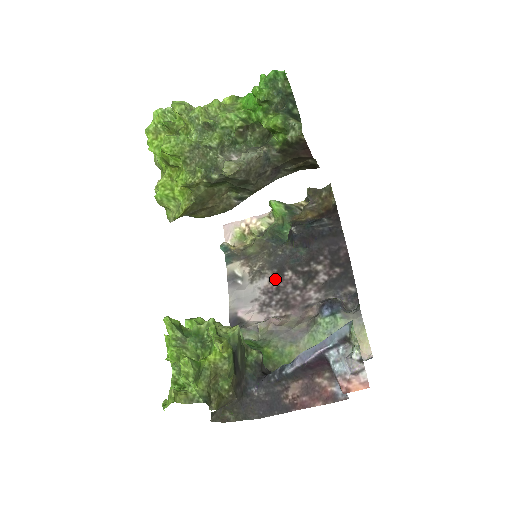
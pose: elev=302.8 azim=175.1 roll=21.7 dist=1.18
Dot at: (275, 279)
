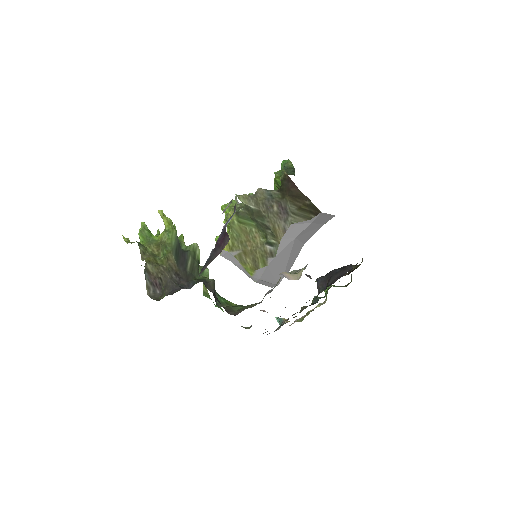
Dot at: occluded
